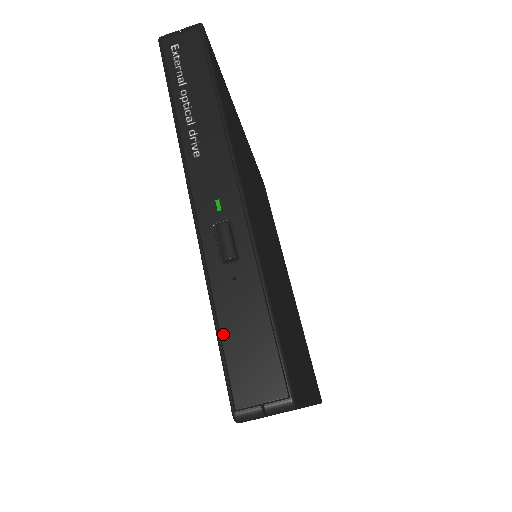
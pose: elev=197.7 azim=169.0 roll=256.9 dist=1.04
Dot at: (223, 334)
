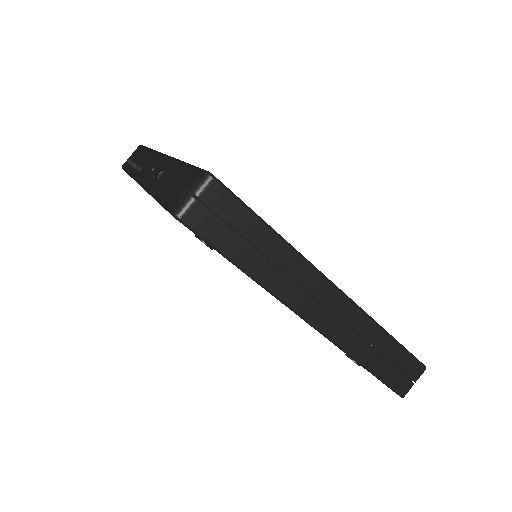
Dot at: (161, 197)
